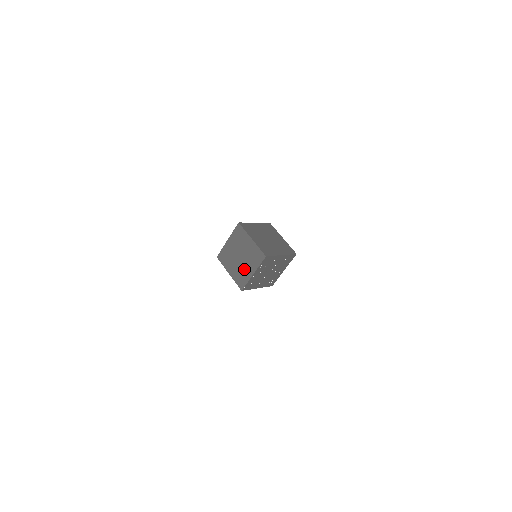
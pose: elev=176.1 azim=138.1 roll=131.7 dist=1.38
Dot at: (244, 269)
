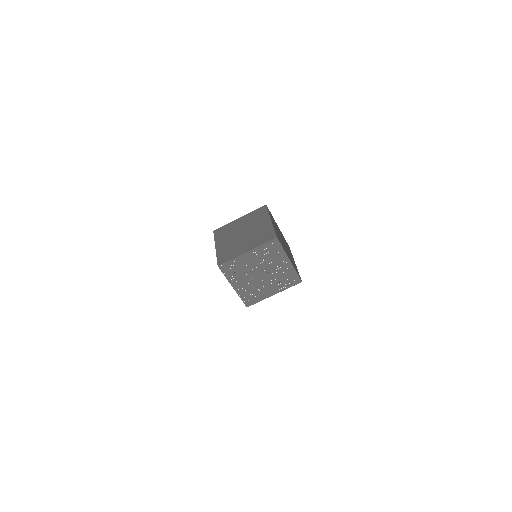
Dot at: (239, 245)
